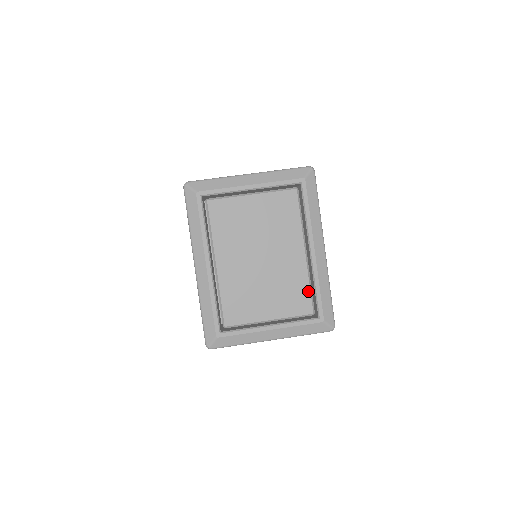
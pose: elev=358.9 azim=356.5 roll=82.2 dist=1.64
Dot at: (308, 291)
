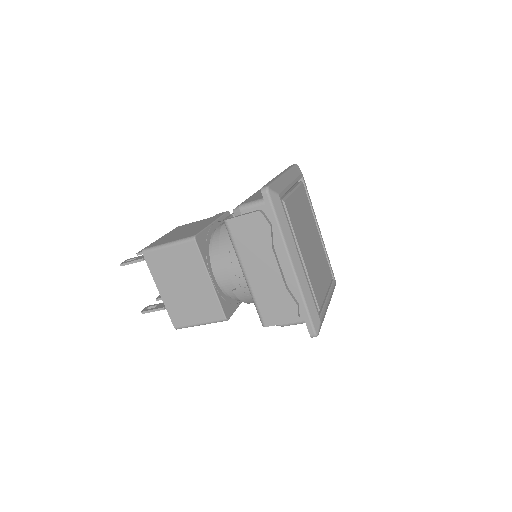
Dot at: (327, 261)
